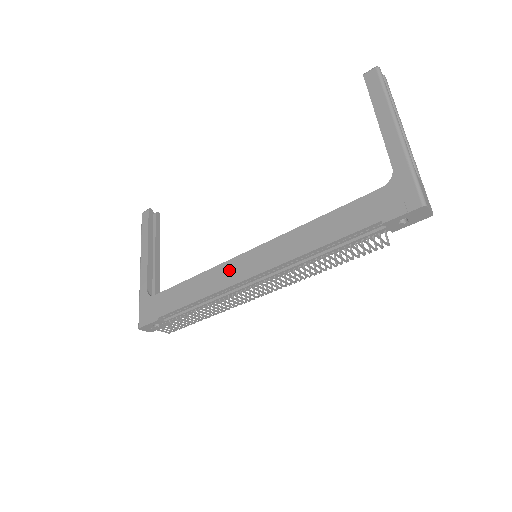
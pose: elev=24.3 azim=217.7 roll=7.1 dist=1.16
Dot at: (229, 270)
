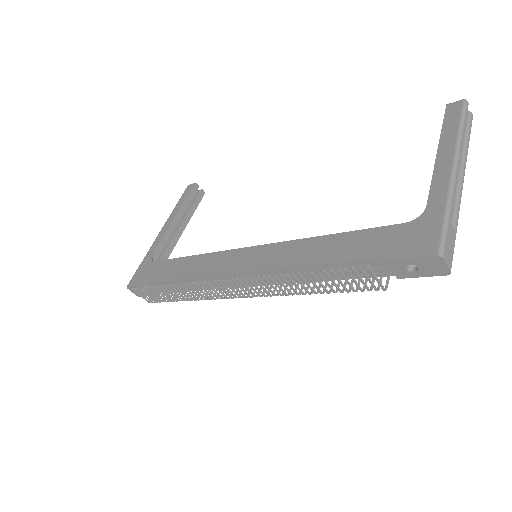
Dot at: (224, 259)
